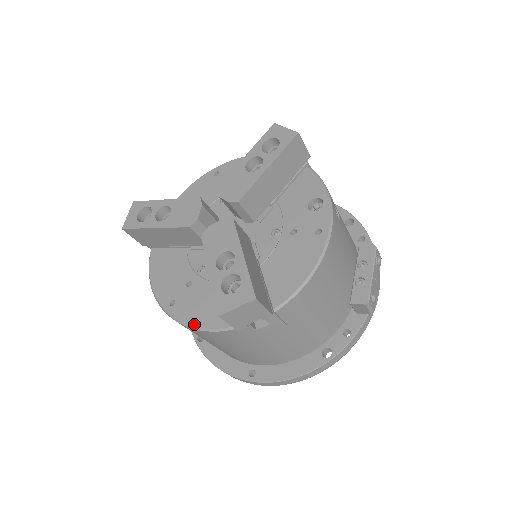
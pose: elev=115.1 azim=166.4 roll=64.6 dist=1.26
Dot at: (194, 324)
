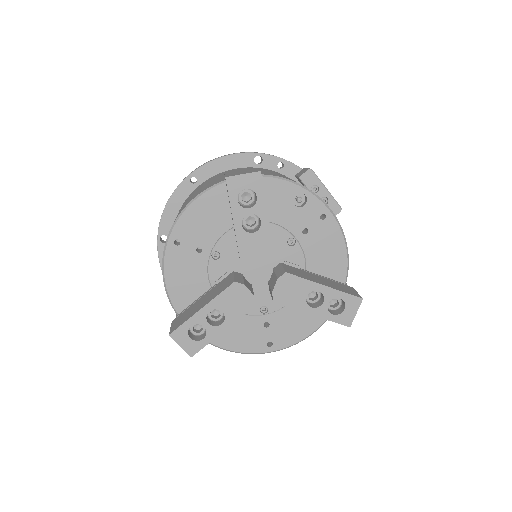
Dot at: (302, 338)
